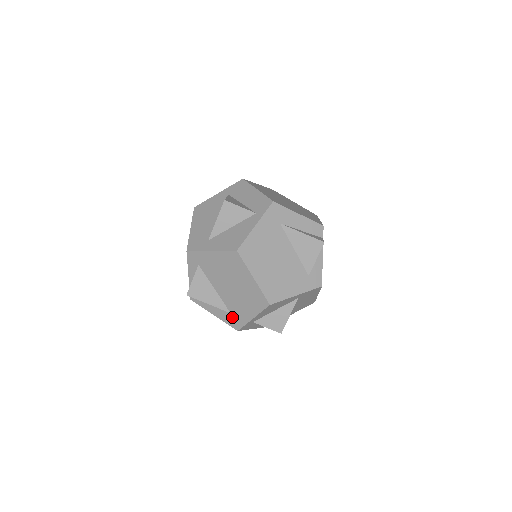
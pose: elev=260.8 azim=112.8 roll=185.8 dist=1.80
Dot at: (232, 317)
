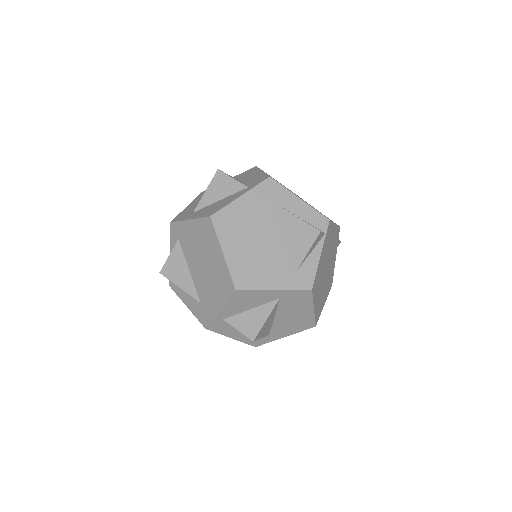
Dot at: (202, 309)
